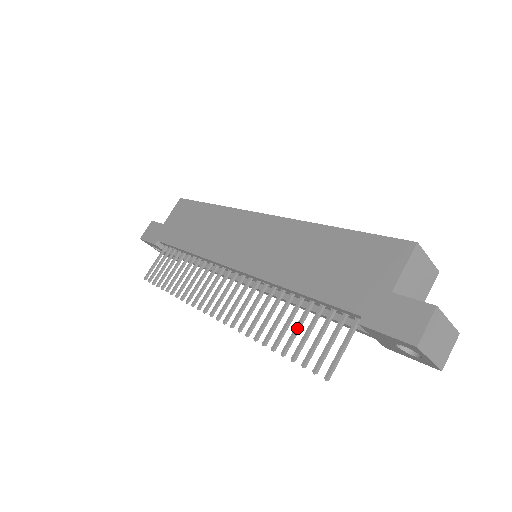
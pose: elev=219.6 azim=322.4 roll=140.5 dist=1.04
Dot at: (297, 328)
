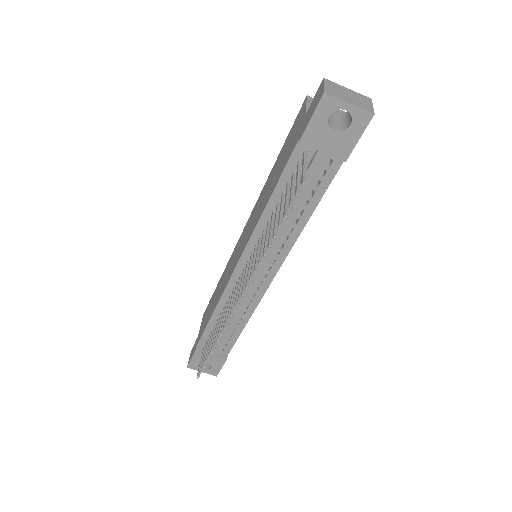
Dot at: (280, 209)
